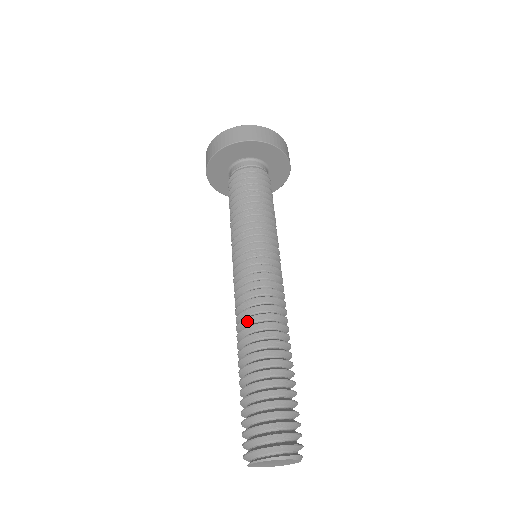
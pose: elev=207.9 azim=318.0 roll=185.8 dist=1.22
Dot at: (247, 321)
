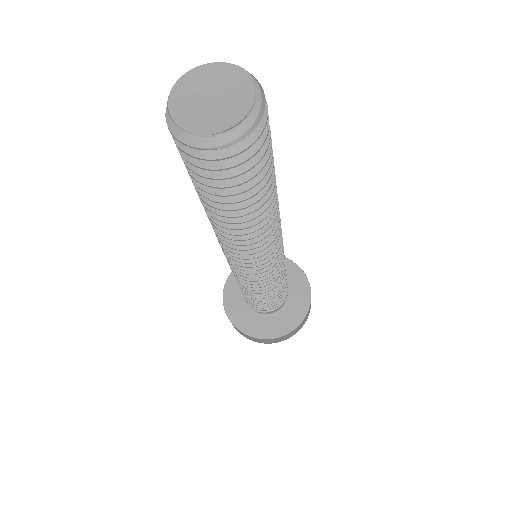
Dot at: occluded
